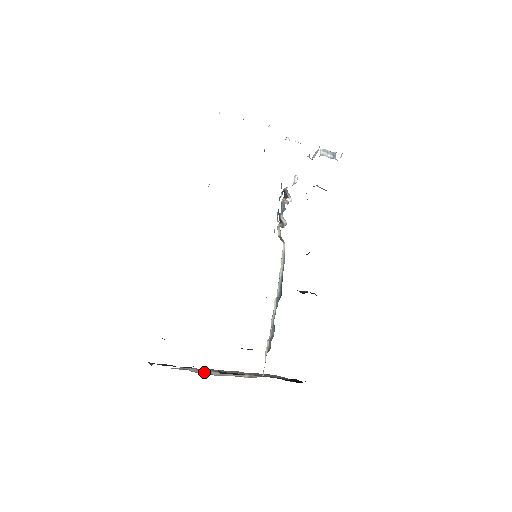
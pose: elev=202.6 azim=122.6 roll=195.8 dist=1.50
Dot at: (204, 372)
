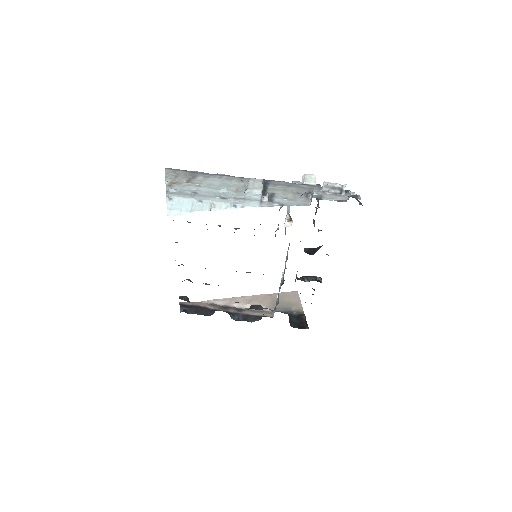
Dot at: (227, 304)
